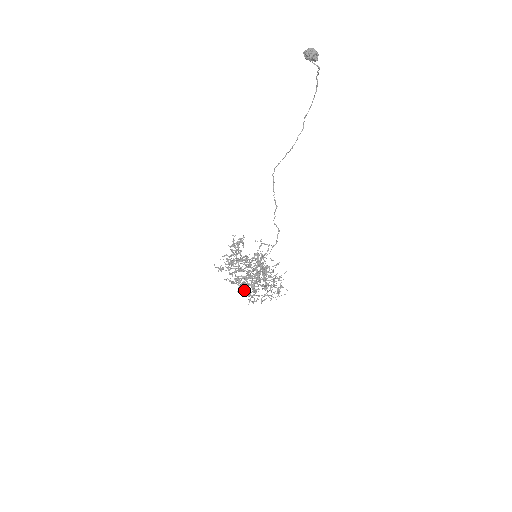
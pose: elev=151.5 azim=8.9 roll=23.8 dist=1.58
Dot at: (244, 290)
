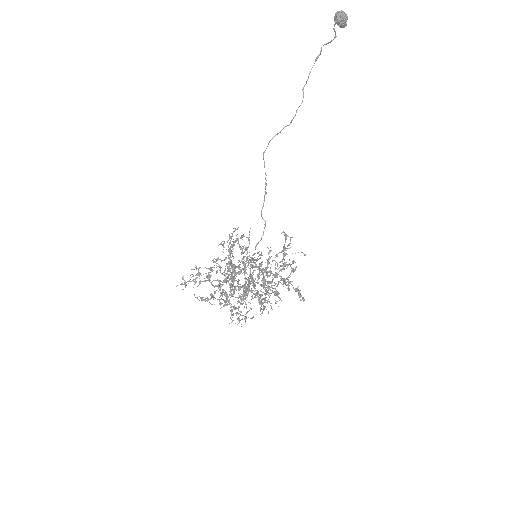
Dot at: occluded
